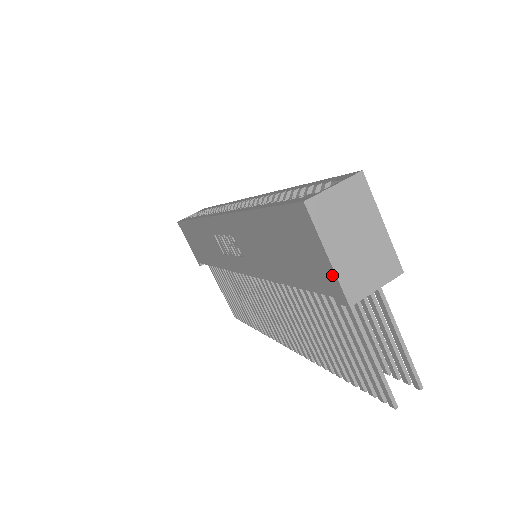
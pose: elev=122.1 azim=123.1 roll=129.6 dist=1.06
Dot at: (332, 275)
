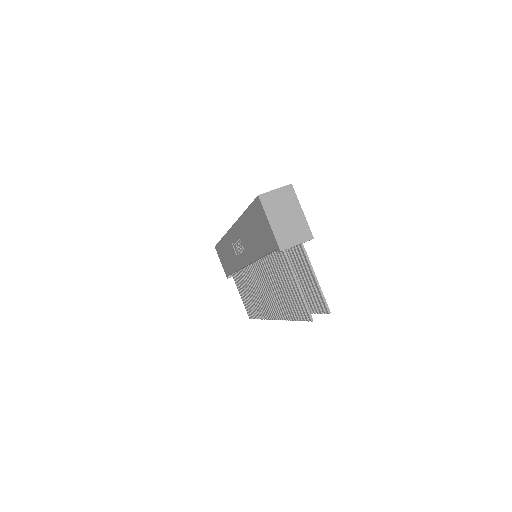
Dot at: (273, 235)
